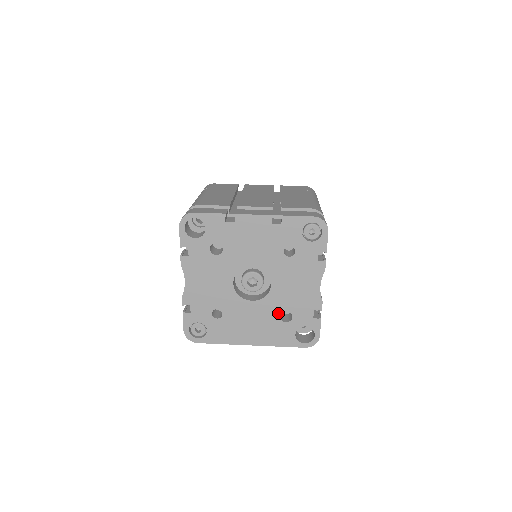
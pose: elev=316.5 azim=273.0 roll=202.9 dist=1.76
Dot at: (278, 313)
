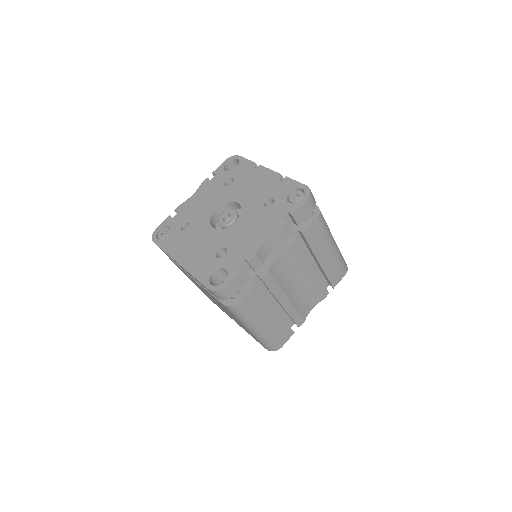
Dot at: (219, 247)
